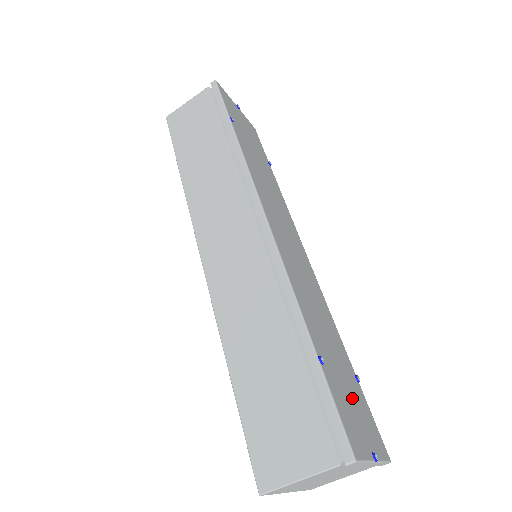
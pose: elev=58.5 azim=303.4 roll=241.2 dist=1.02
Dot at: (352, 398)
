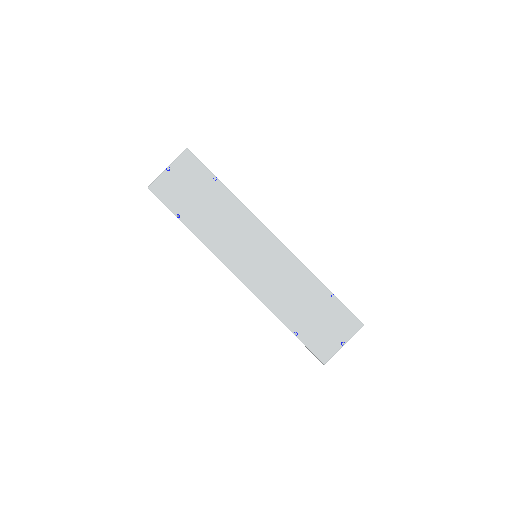
Dot at: (325, 323)
